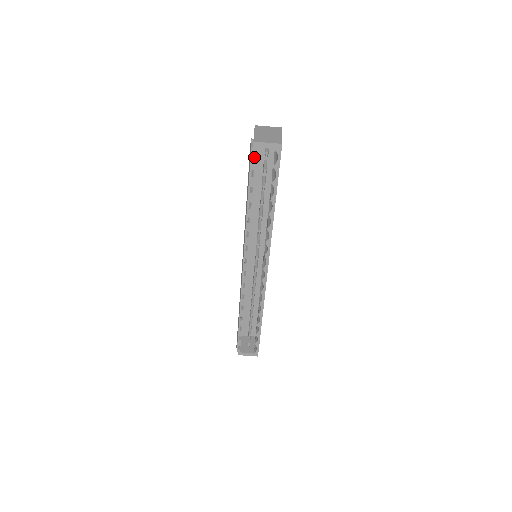
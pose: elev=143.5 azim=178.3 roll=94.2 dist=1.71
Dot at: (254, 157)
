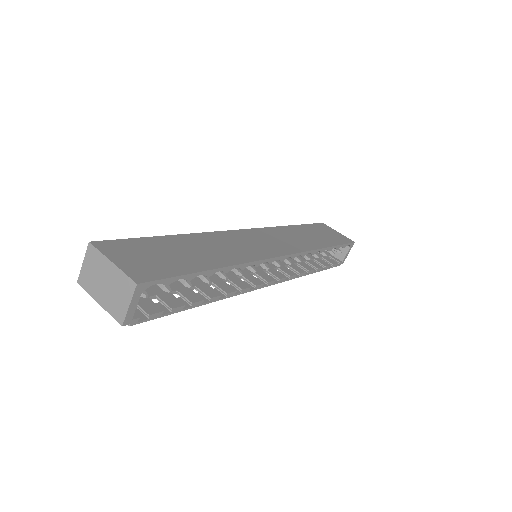
Dot at: (143, 312)
